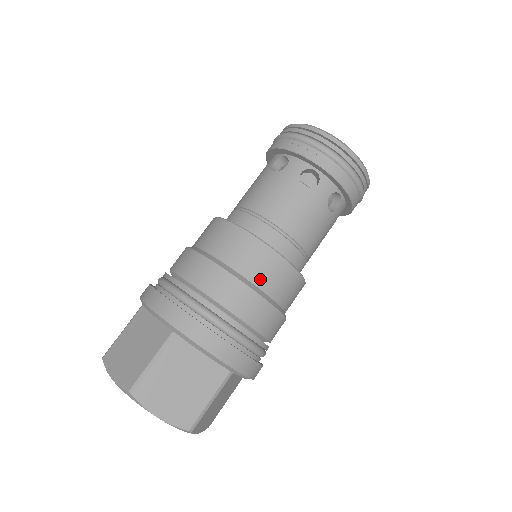
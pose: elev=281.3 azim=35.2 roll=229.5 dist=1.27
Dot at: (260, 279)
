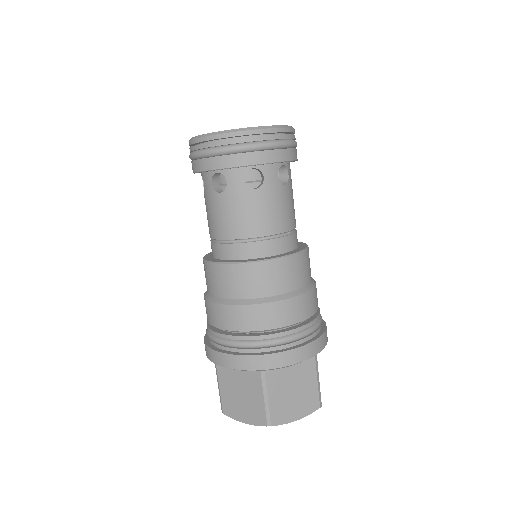
Dot at: (285, 286)
